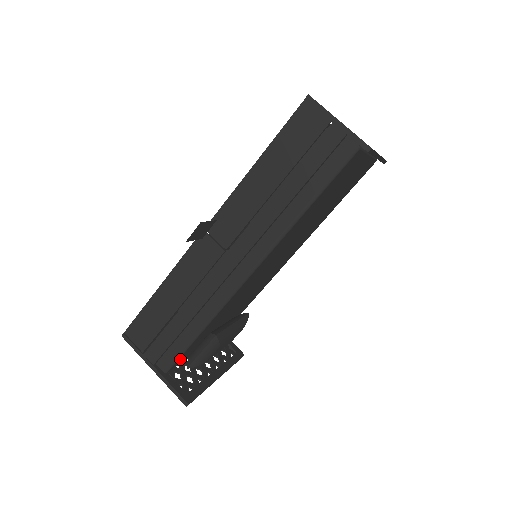
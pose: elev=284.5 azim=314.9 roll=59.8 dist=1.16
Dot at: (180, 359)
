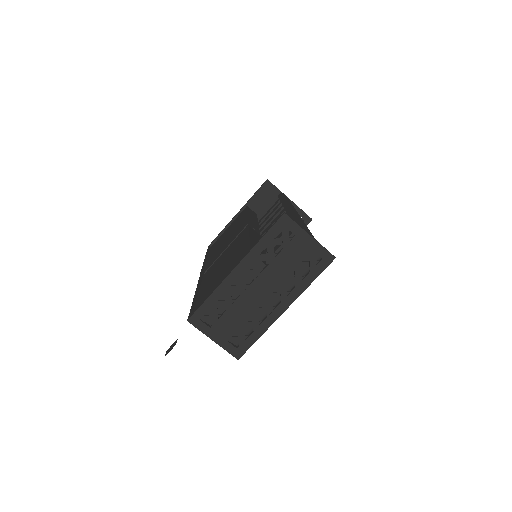
Dot at: occluded
